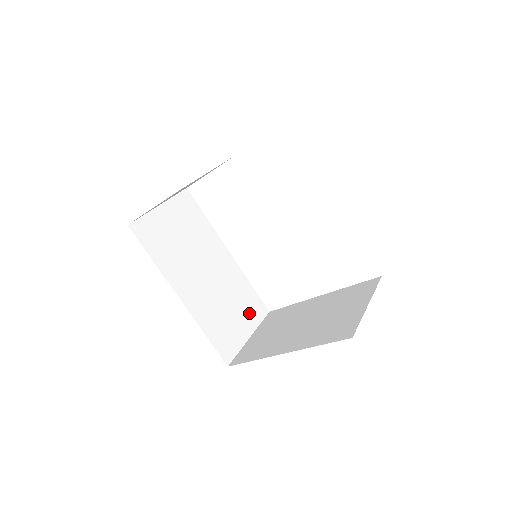
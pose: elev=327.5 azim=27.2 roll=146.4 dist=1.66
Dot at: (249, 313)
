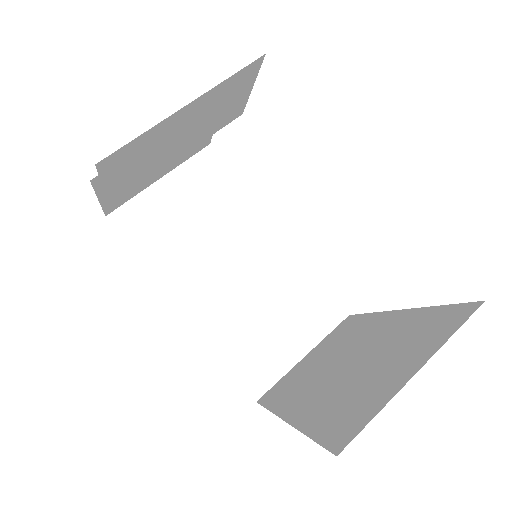
Dot at: (307, 320)
